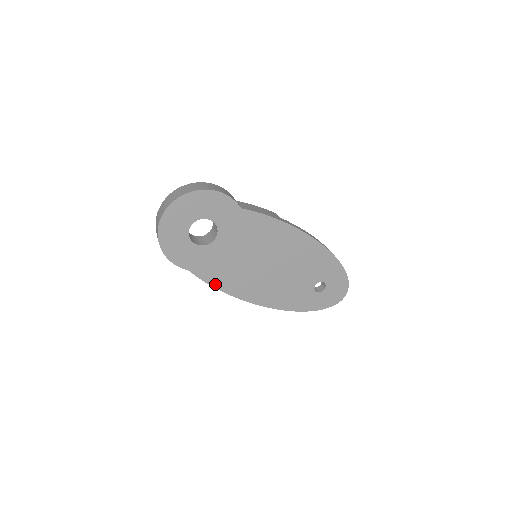
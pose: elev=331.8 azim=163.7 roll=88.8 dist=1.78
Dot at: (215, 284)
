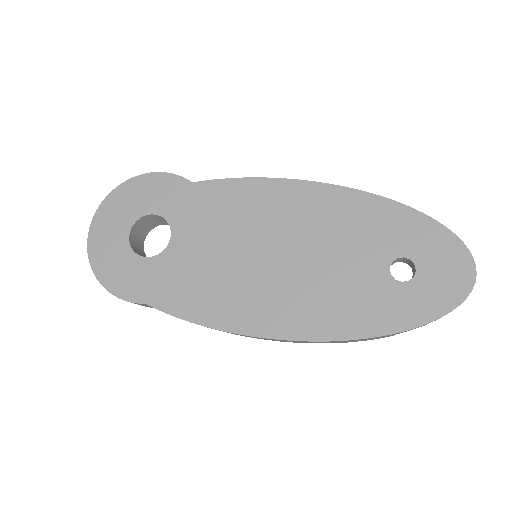
Dot at: (195, 317)
